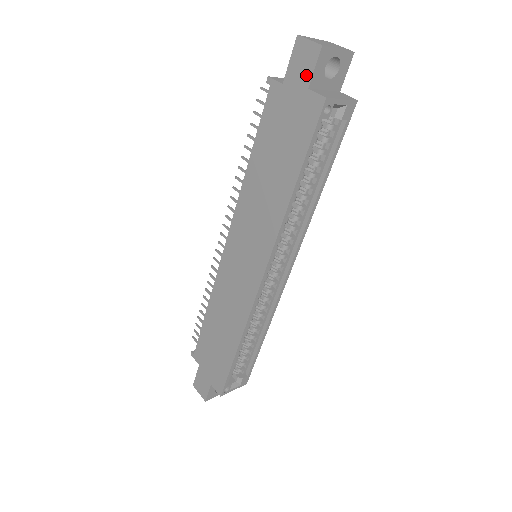
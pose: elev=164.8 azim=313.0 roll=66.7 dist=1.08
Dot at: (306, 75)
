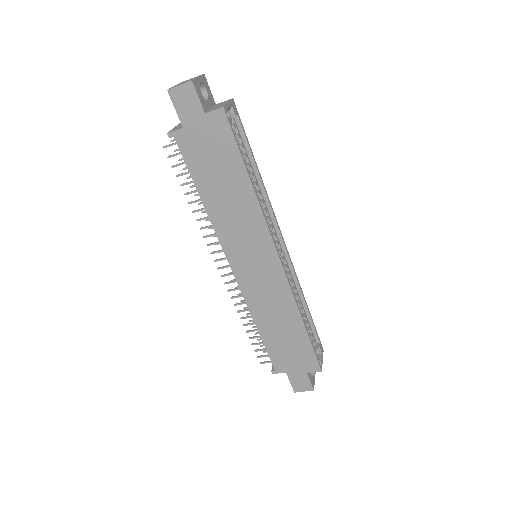
Dot at: (196, 107)
